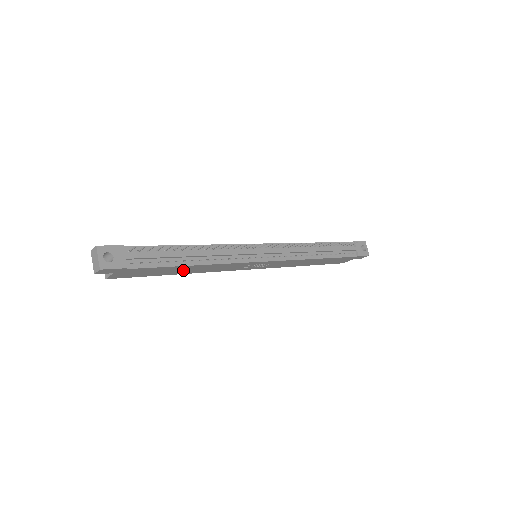
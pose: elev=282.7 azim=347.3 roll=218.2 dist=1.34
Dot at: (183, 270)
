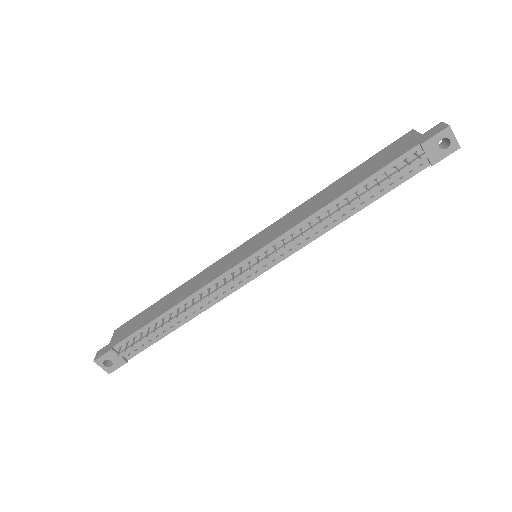
Dot at: occluded
